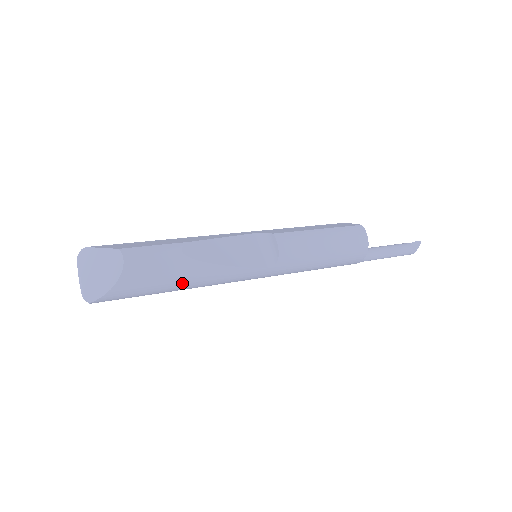
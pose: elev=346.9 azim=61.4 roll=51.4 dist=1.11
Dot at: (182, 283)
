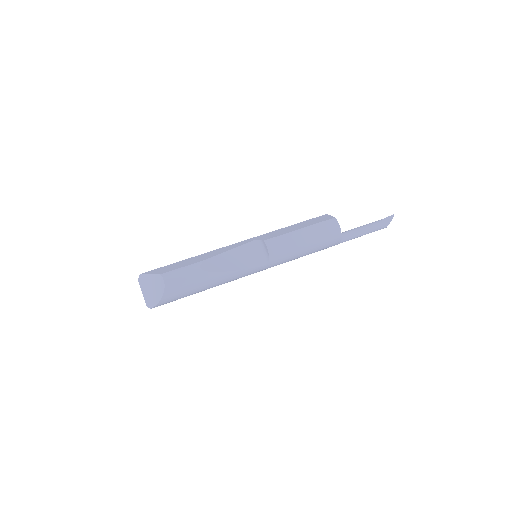
Dot at: (205, 287)
